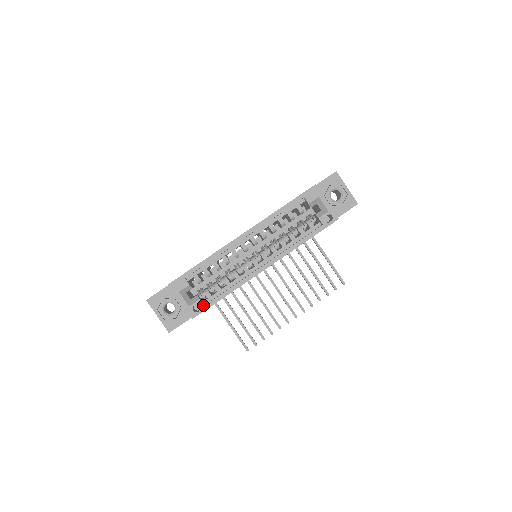
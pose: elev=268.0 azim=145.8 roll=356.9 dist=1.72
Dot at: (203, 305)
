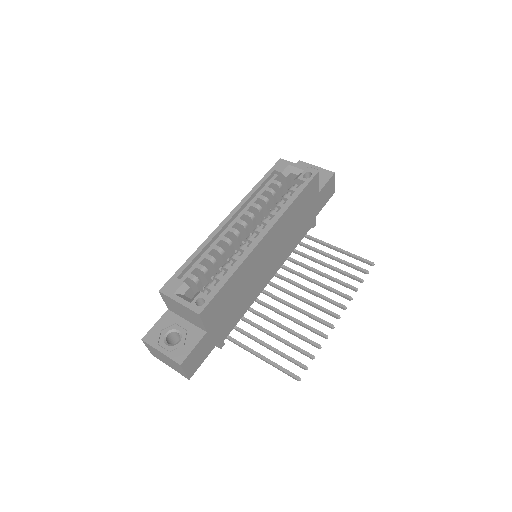
Dot at: (207, 295)
